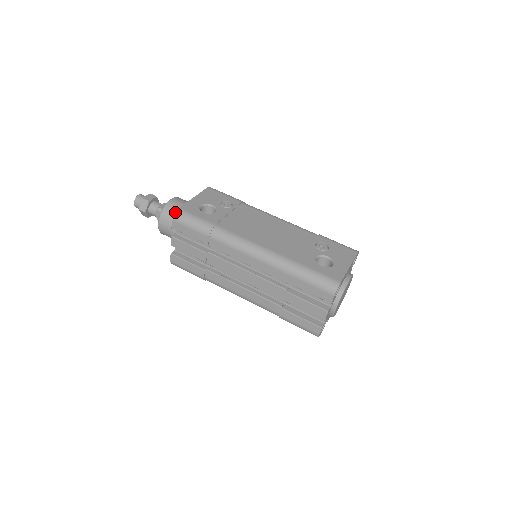
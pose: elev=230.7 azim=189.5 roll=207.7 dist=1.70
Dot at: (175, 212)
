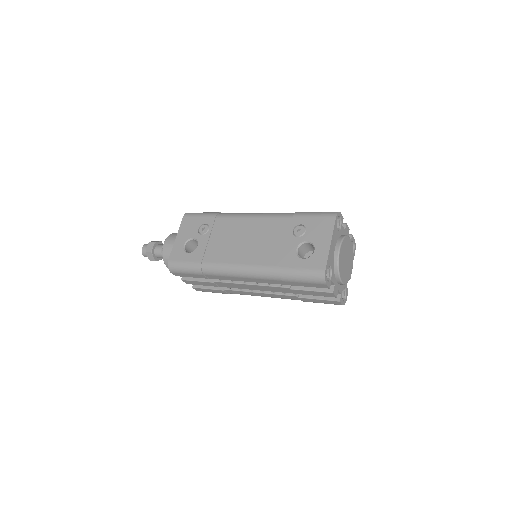
Dot at: occluded
